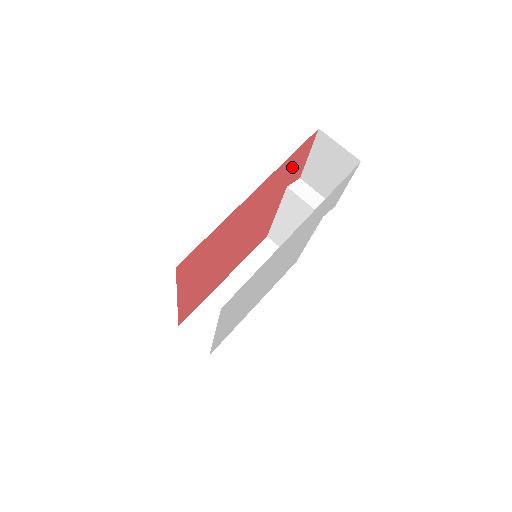
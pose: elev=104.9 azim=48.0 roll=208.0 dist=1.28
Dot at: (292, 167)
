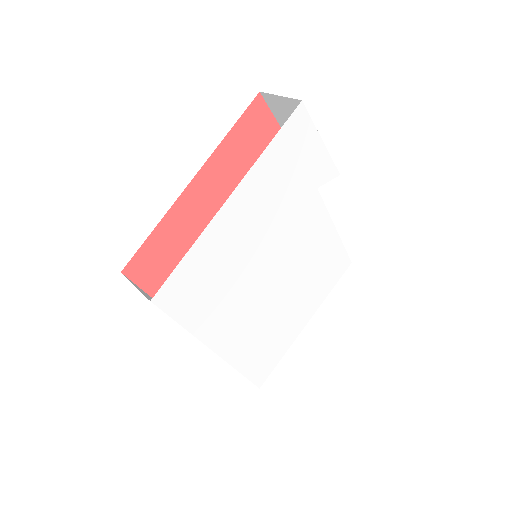
Dot at: (257, 146)
